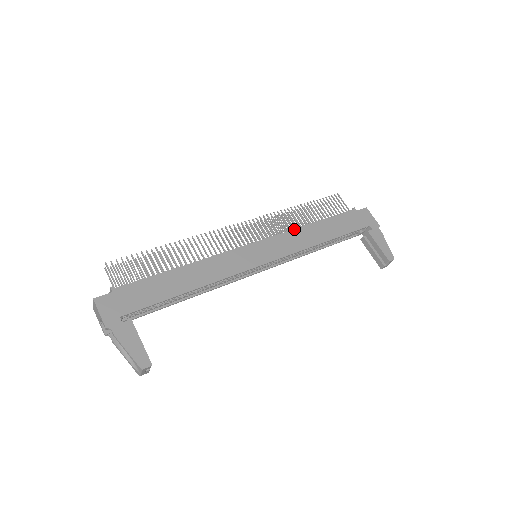
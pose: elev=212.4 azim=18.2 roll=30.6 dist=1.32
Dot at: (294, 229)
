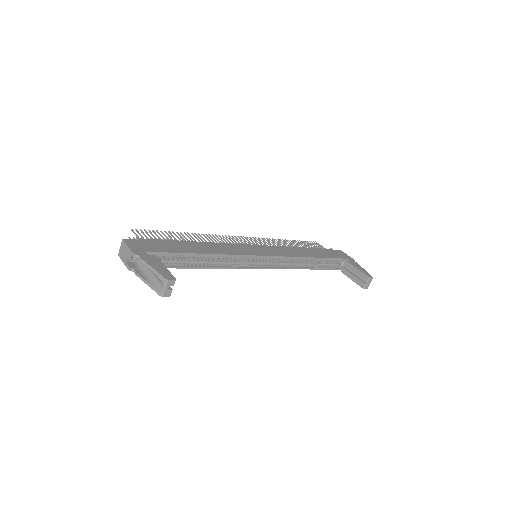
Dot at: (285, 246)
